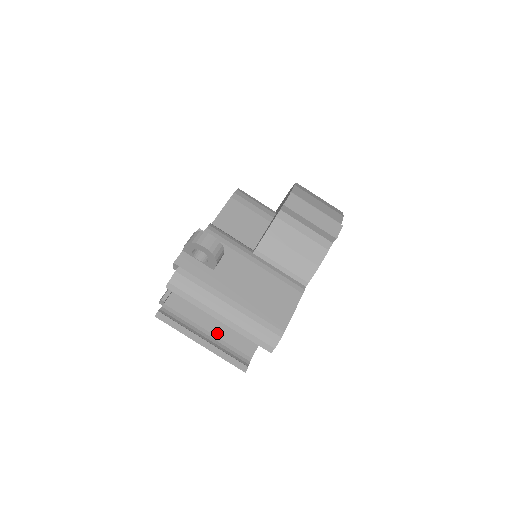
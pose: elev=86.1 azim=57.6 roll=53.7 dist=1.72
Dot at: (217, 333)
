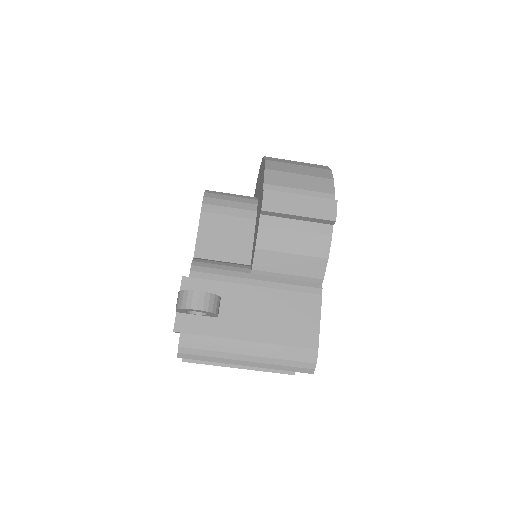
Dot at: occluded
